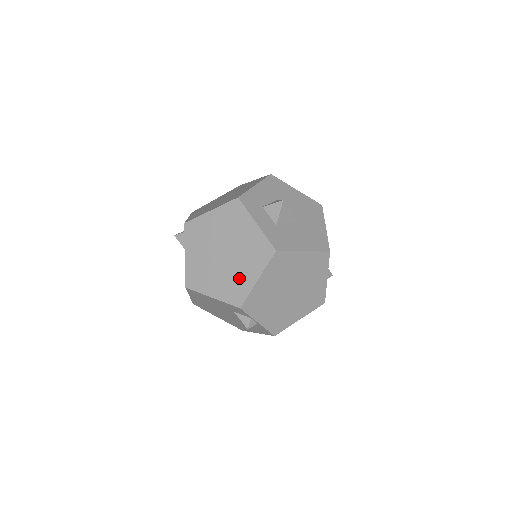
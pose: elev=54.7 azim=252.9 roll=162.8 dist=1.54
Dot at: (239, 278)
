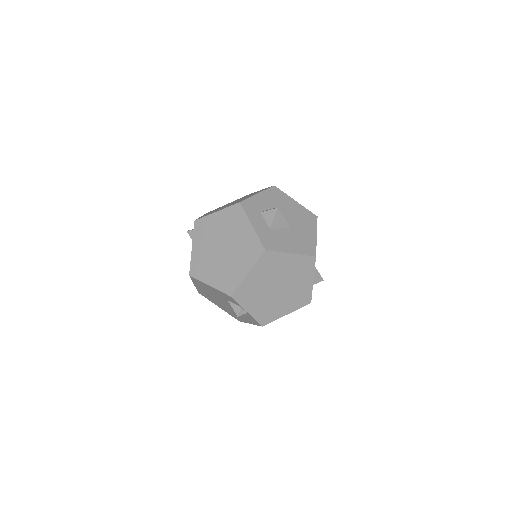
Dot at: (233, 271)
